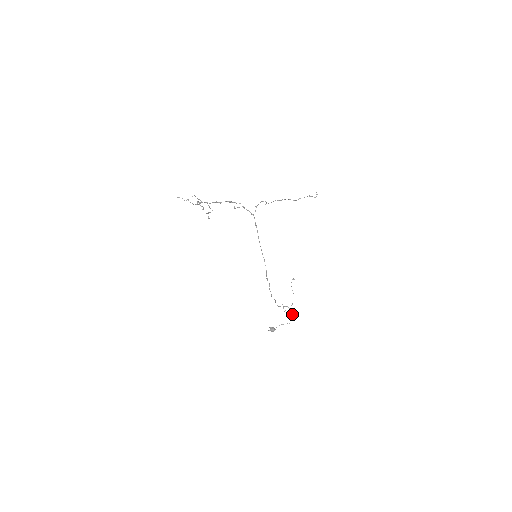
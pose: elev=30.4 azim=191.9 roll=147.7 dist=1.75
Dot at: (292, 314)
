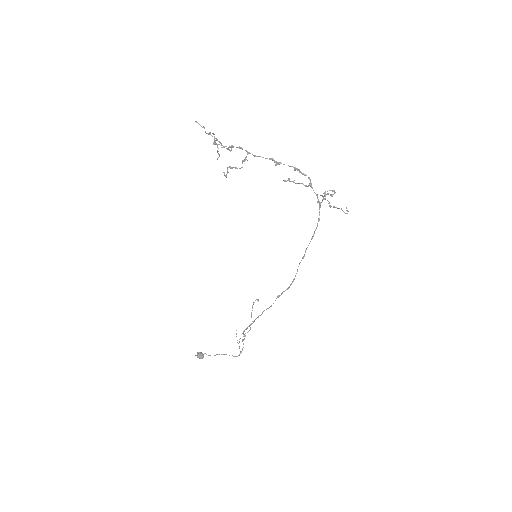
Dot at: occluded
